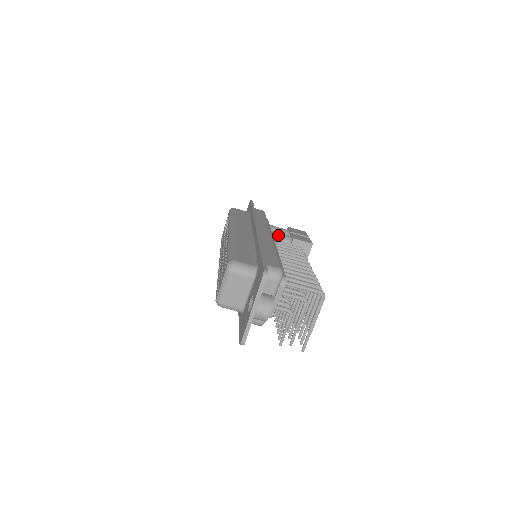
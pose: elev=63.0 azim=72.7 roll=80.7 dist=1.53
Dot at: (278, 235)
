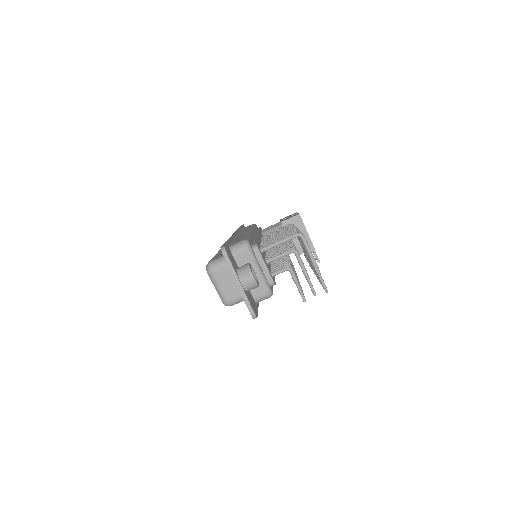
Dot at: (269, 230)
